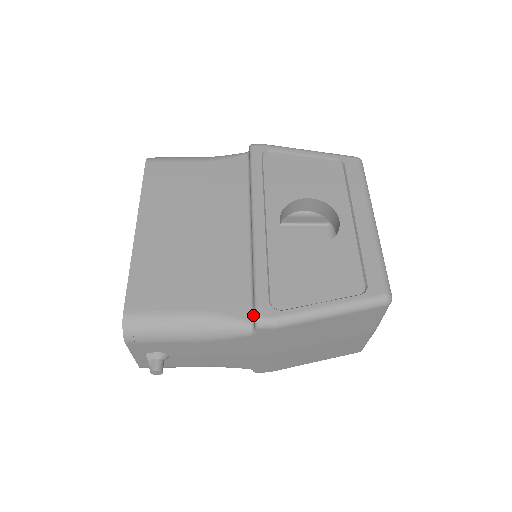
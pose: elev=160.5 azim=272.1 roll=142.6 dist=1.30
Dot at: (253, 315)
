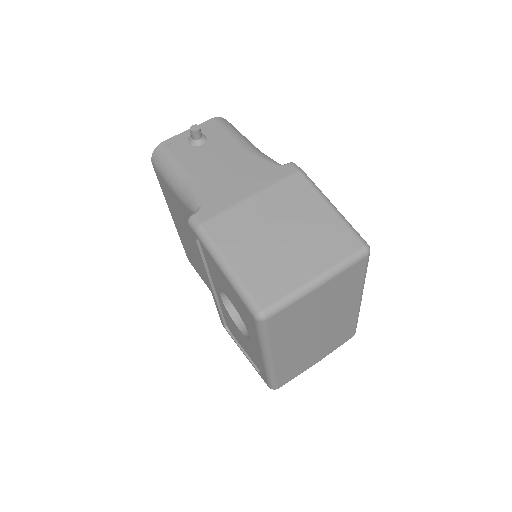
Dot at: occluded
